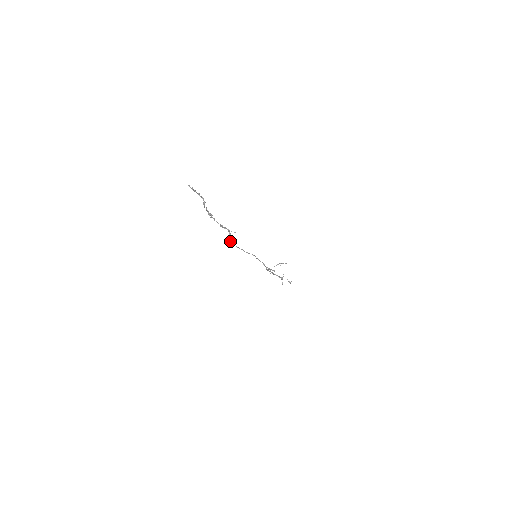
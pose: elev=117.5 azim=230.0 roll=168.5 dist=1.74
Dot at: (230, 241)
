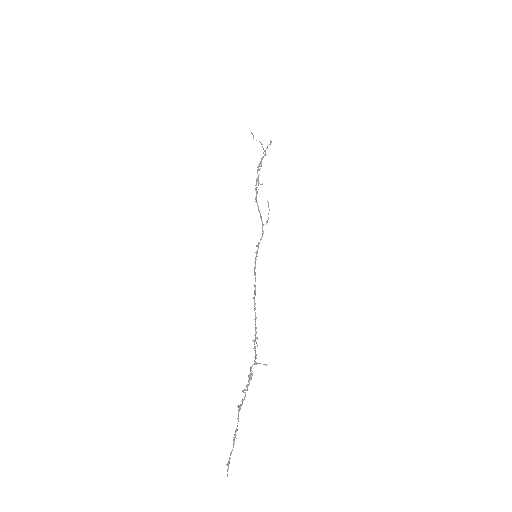
Dot at: (257, 346)
